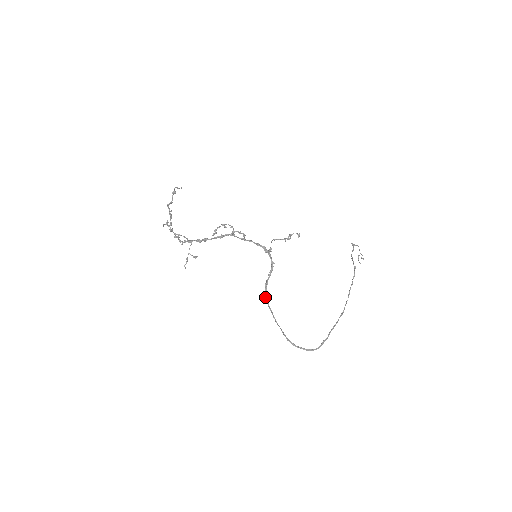
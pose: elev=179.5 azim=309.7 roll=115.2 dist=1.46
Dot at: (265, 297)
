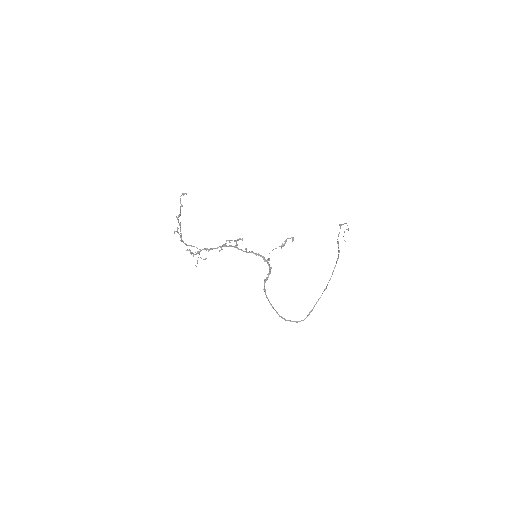
Dot at: (264, 291)
